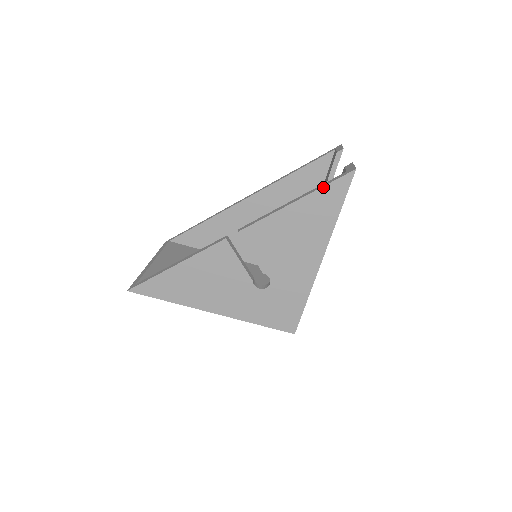
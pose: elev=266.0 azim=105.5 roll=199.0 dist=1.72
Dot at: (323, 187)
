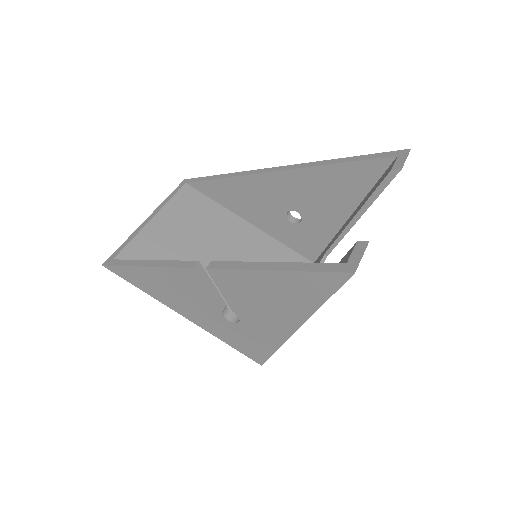
Dot at: (308, 272)
